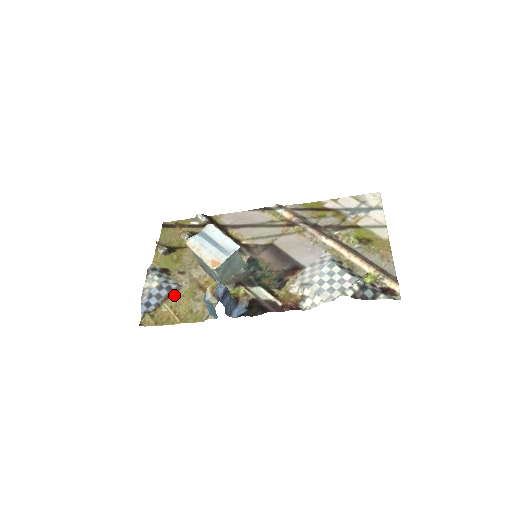
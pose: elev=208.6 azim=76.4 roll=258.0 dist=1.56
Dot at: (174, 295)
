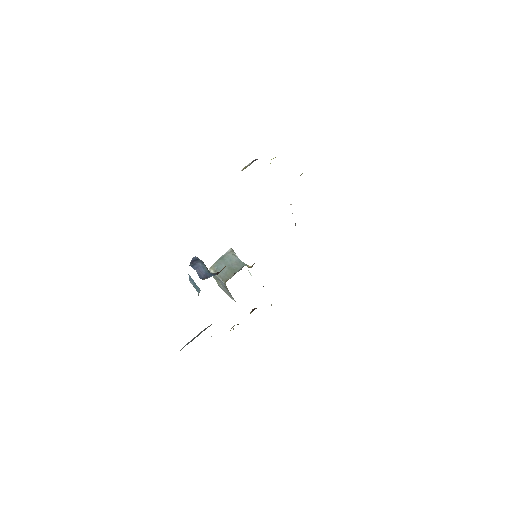
Dot at: occluded
